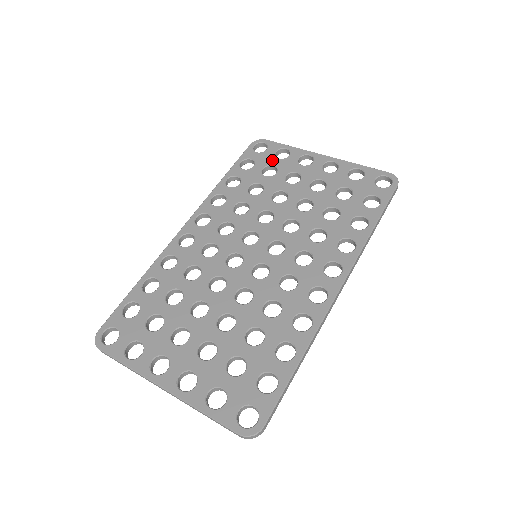
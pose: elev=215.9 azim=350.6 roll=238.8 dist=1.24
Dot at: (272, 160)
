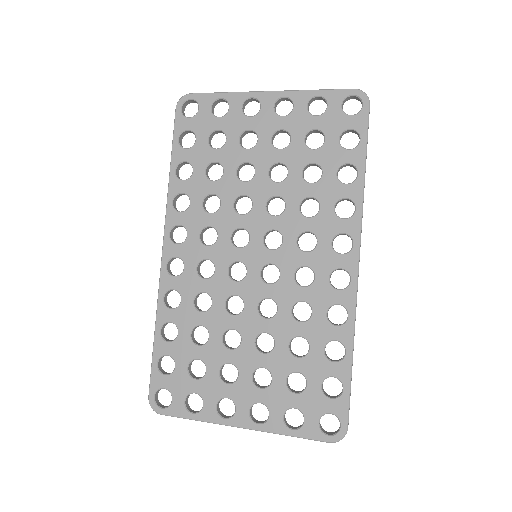
Dot at: (213, 123)
